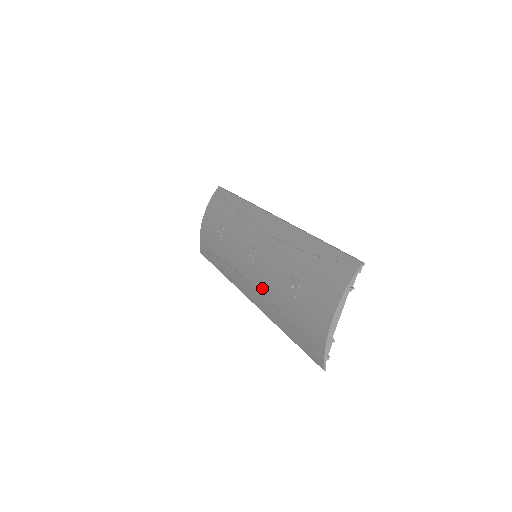
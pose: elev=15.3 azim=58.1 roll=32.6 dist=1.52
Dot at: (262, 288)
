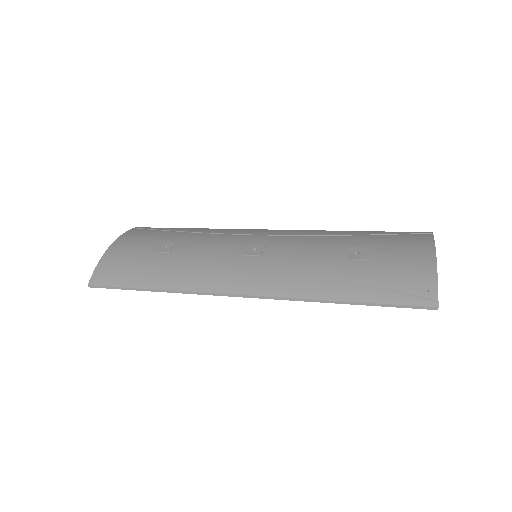
Dot at: (291, 269)
